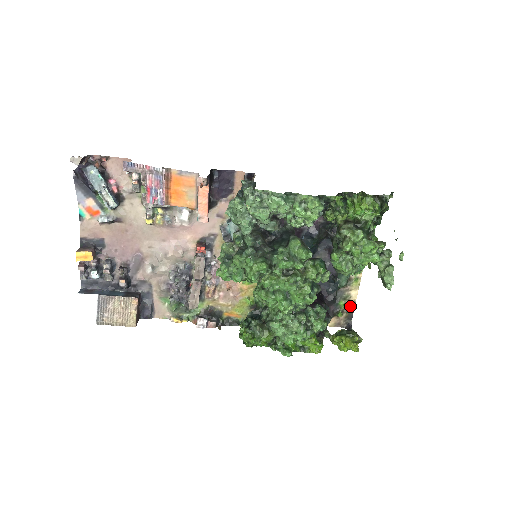
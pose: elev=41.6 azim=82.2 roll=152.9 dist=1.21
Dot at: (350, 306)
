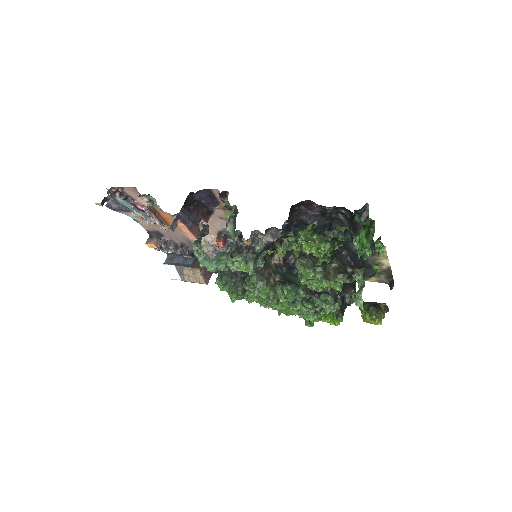
Dot at: (386, 270)
